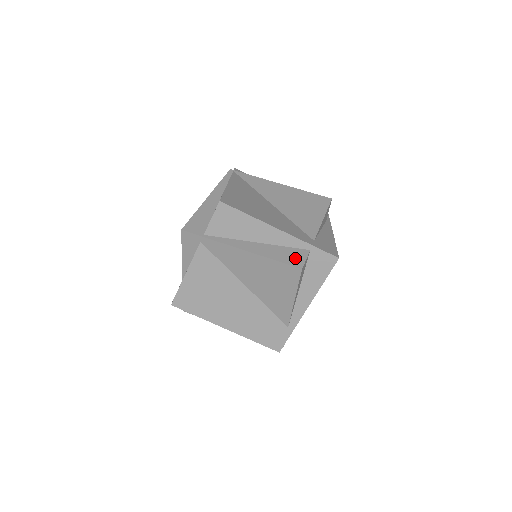
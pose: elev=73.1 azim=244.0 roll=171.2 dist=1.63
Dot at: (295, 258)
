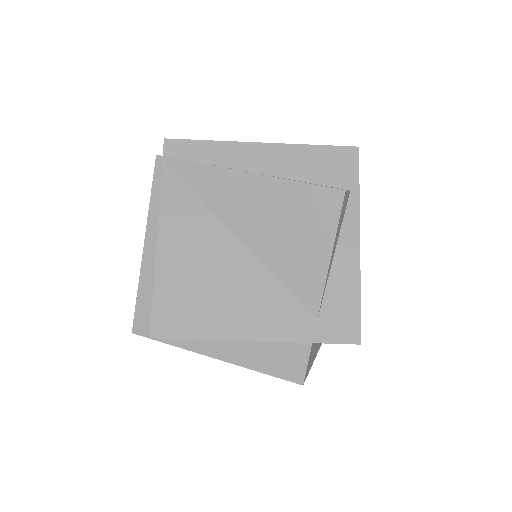
Dot at: (291, 365)
